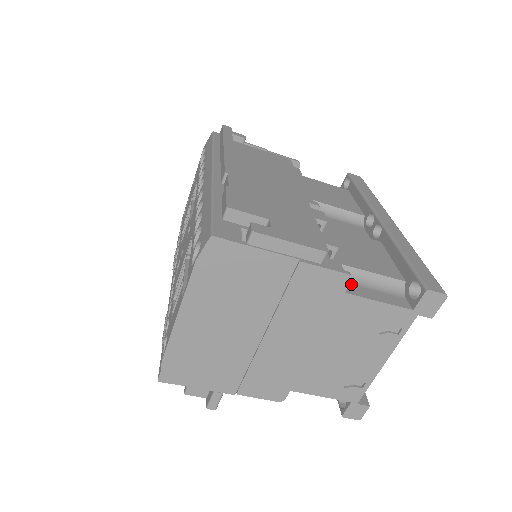
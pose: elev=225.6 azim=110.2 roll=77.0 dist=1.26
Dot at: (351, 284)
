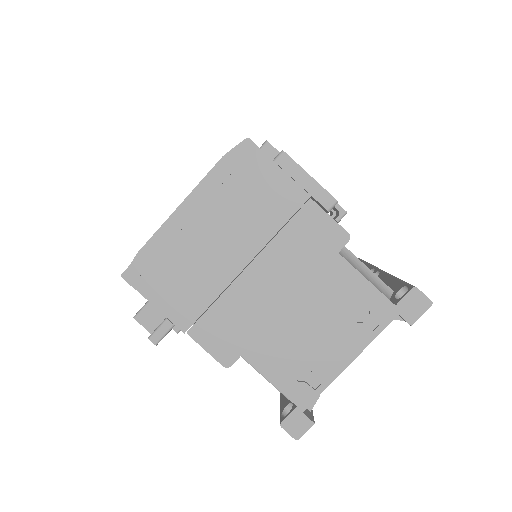
Dot at: occluded
